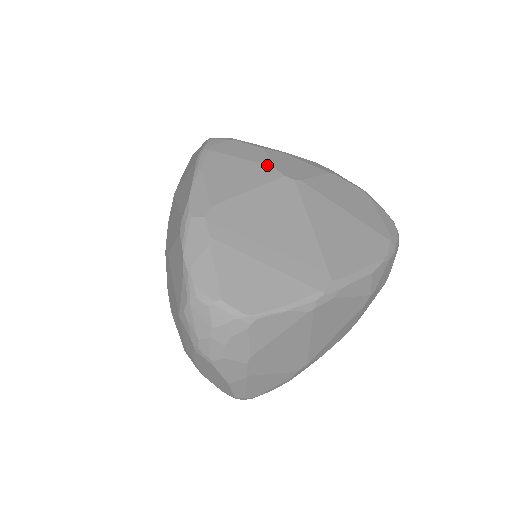
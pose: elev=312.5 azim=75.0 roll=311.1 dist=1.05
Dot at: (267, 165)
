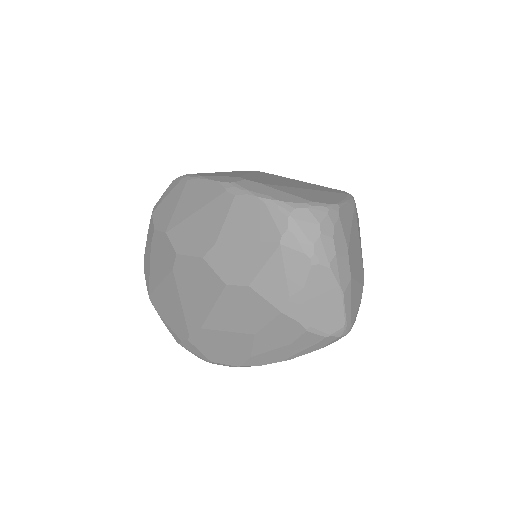
Dot at: (236, 171)
